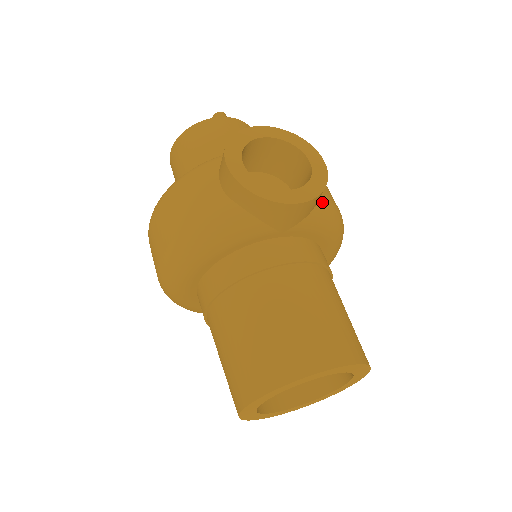
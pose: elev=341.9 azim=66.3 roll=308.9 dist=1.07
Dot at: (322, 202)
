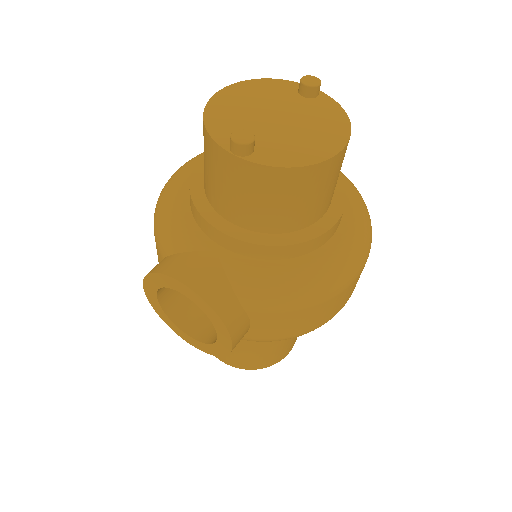
Dot at: (244, 339)
